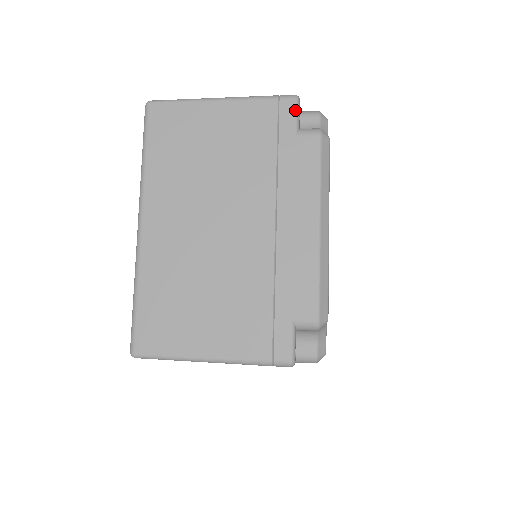
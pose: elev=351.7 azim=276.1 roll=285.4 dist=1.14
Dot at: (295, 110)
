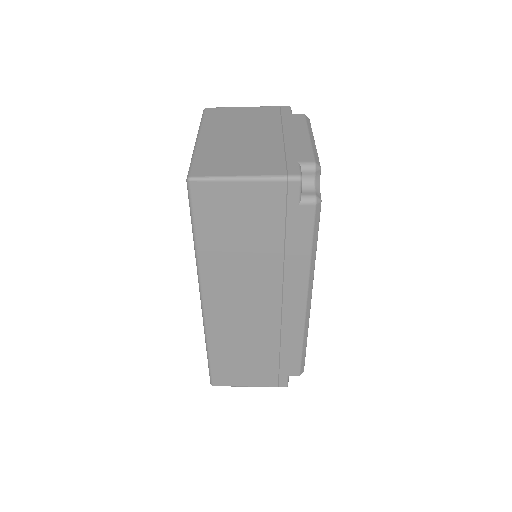
Dot at: (289, 109)
